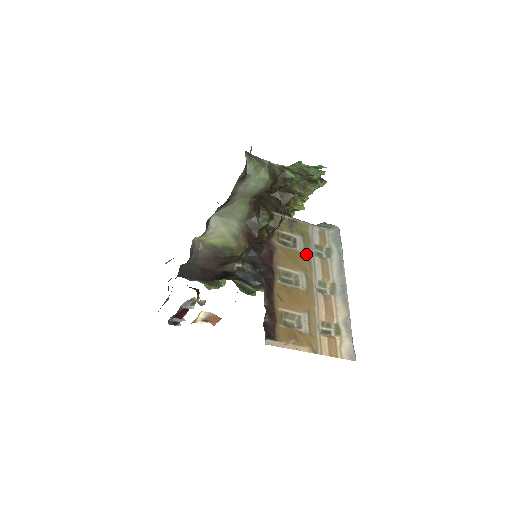
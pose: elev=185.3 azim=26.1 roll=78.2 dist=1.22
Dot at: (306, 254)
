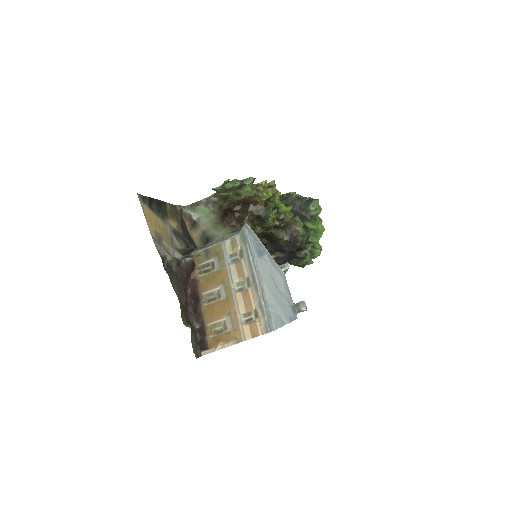
Dot at: (222, 269)
